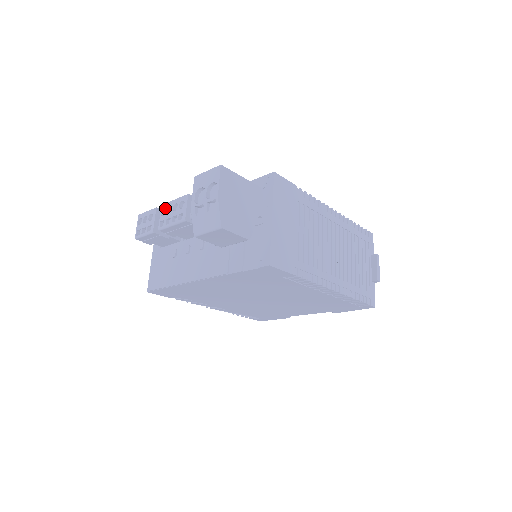
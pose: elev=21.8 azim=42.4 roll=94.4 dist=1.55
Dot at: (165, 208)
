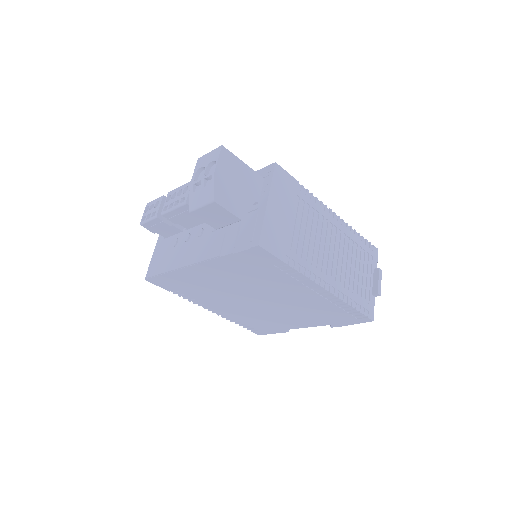
Dot at: (170, 195)
